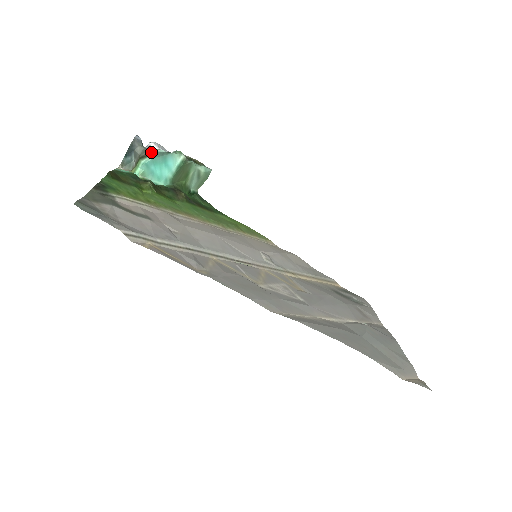
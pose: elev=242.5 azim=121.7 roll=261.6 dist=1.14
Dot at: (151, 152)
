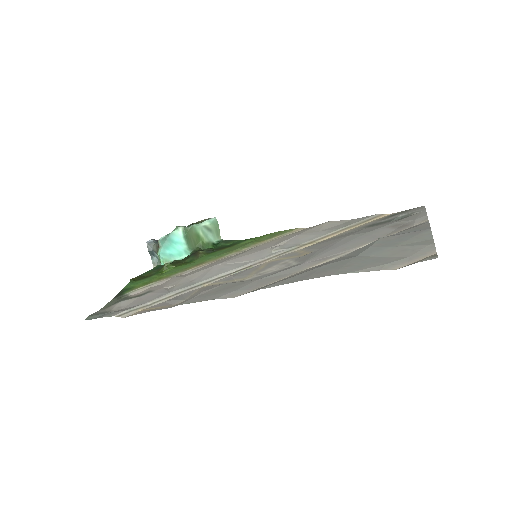
Dot at: (158, 244)
